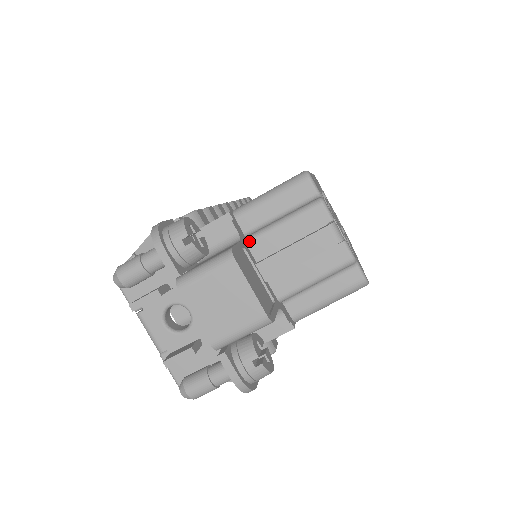
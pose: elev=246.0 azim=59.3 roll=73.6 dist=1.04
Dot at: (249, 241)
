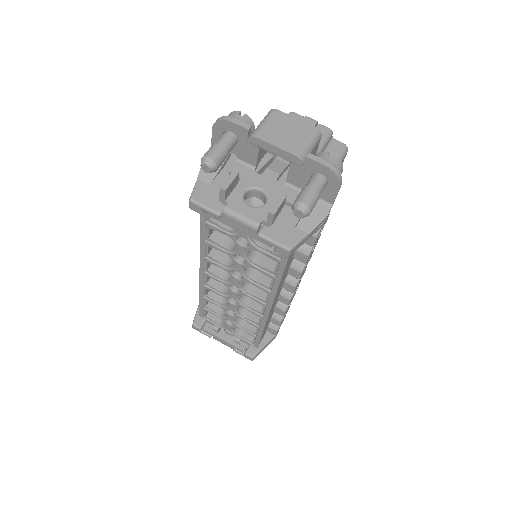
Dot at: occluded
